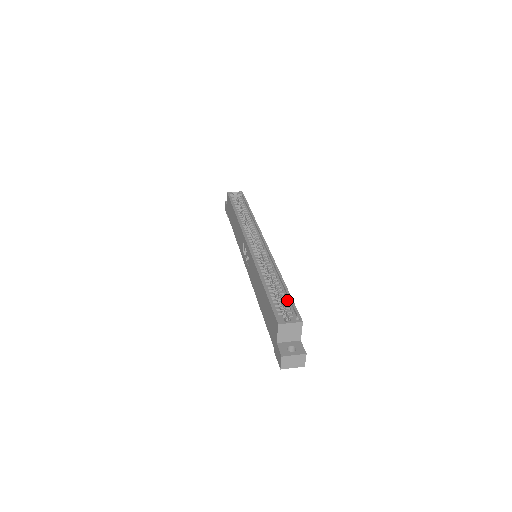
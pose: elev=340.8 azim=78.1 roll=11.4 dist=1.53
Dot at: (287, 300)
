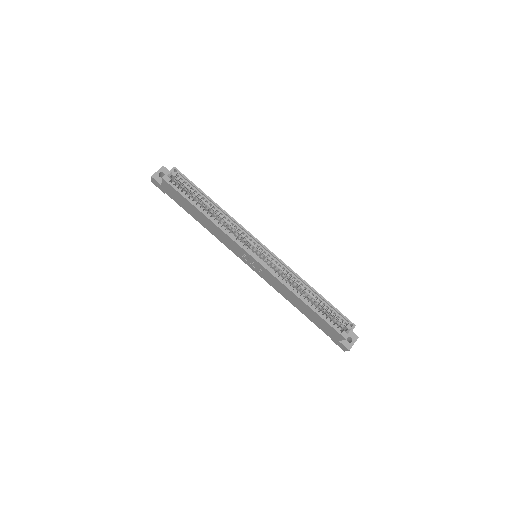
Dot at: (331, 309)
